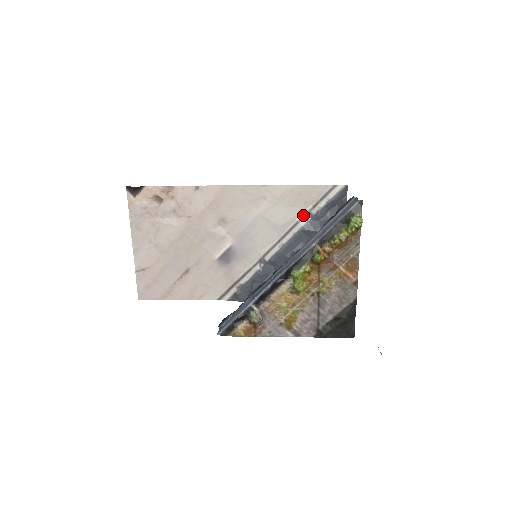
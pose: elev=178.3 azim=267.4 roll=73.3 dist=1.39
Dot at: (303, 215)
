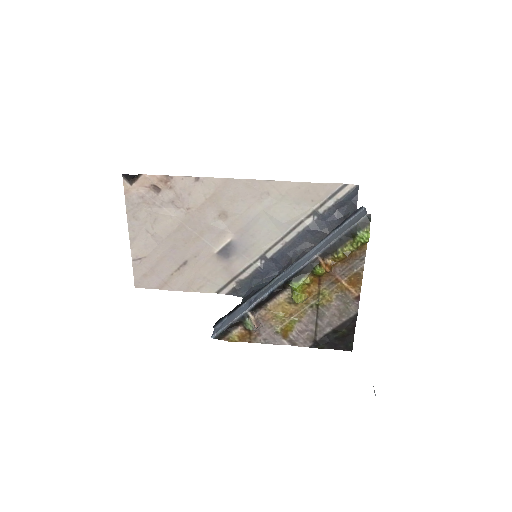
Dot at: (309, 213)
